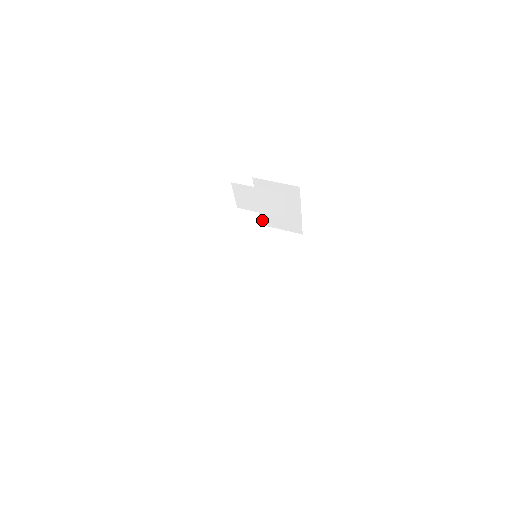
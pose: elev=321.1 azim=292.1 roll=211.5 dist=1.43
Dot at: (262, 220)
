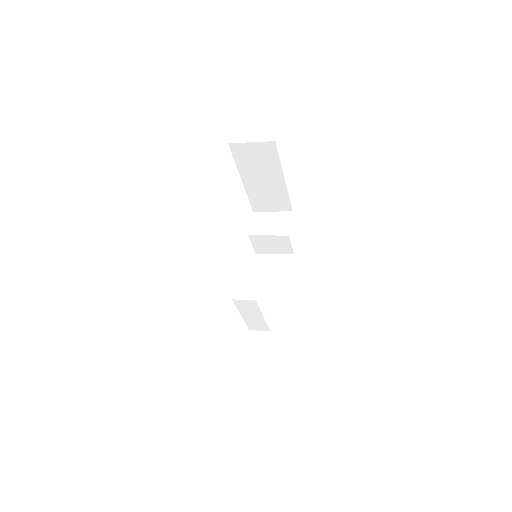
Dot at: occluded
